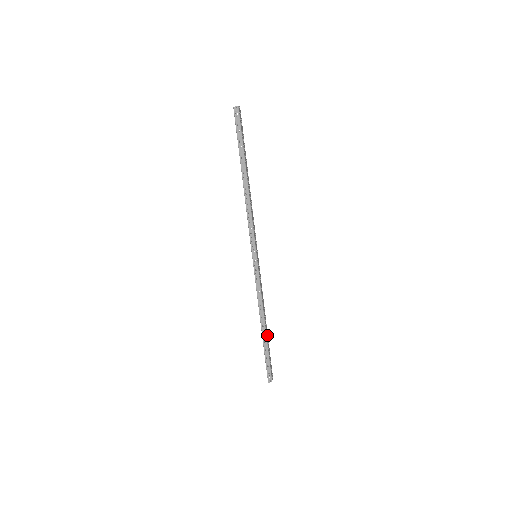
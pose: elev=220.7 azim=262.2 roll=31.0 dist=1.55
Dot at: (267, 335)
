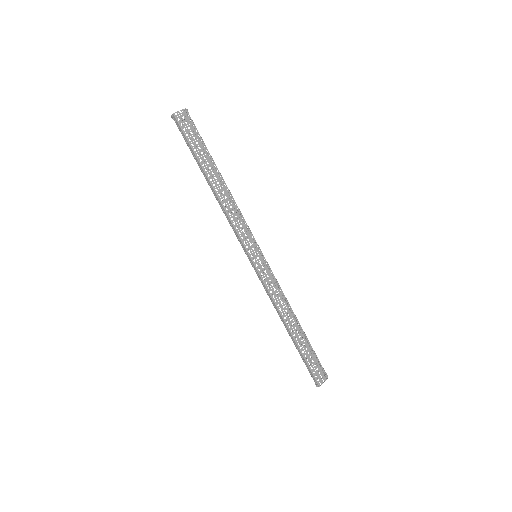
Dot at: (302, 336)
